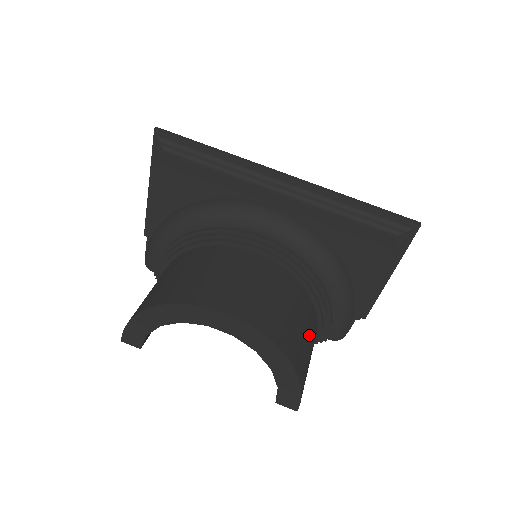
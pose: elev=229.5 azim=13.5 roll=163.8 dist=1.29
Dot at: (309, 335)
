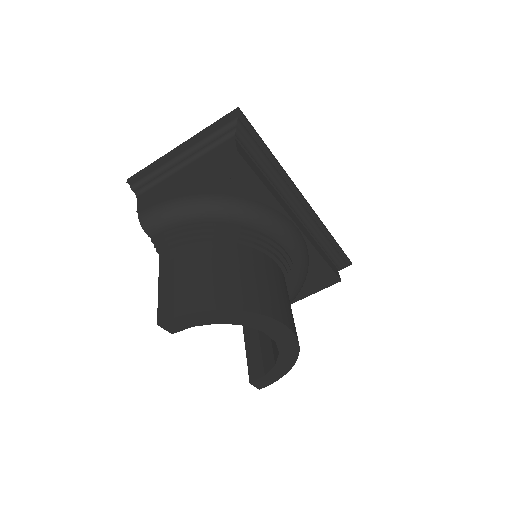
Dot at: occluded
